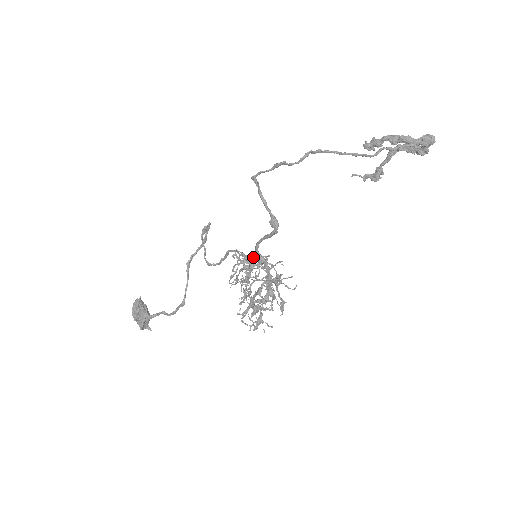
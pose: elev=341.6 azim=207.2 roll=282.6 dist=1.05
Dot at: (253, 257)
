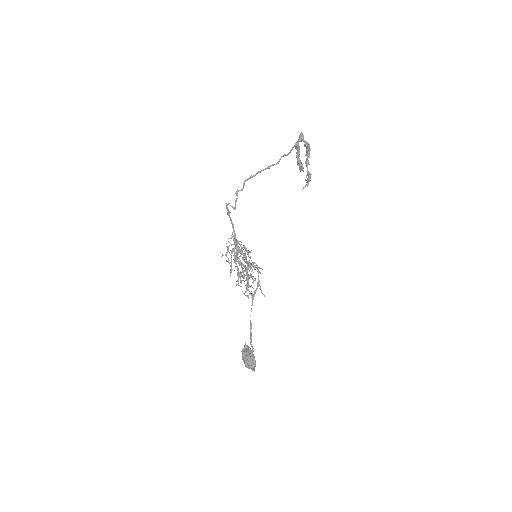
Dot at: occluded
